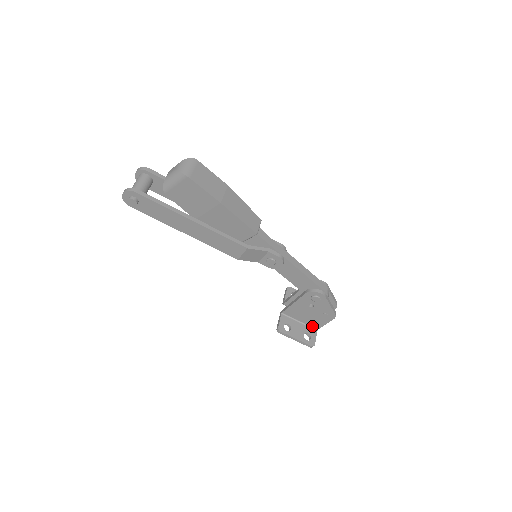
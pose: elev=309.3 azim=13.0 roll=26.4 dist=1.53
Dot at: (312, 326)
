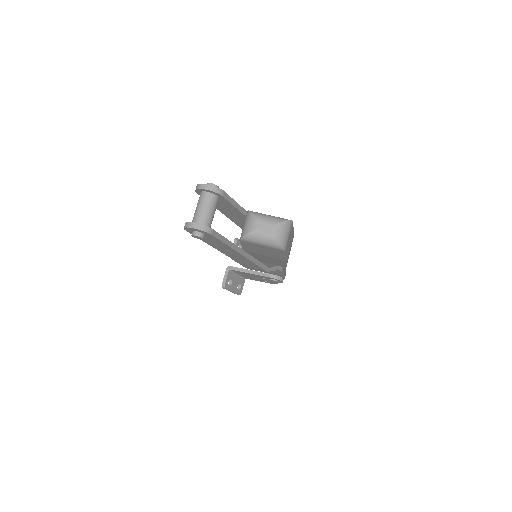
Dot at: (245, 277)
